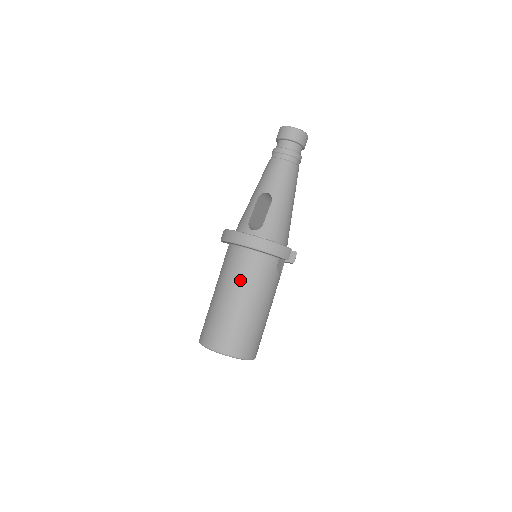
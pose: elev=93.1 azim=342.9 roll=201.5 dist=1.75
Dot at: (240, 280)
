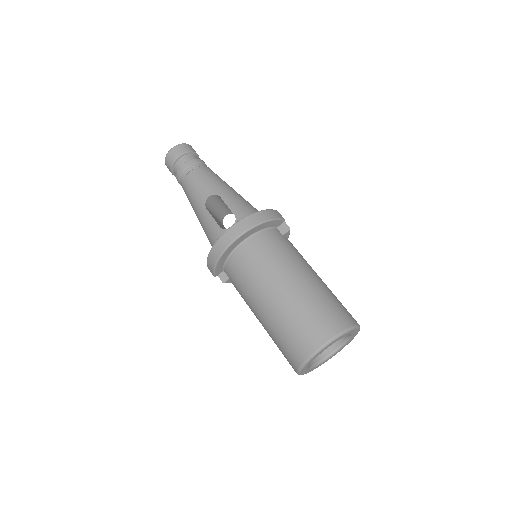
Dot at: (269, 268)
